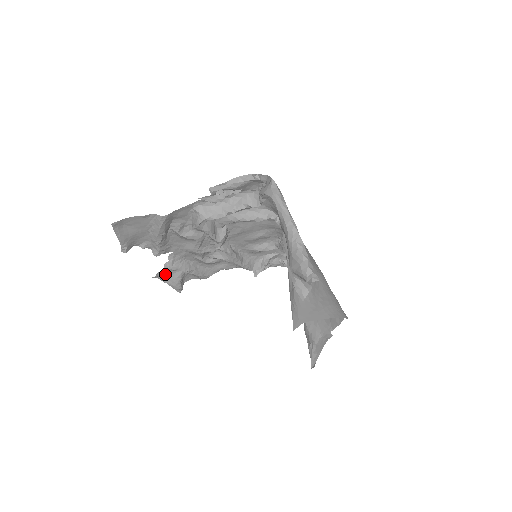
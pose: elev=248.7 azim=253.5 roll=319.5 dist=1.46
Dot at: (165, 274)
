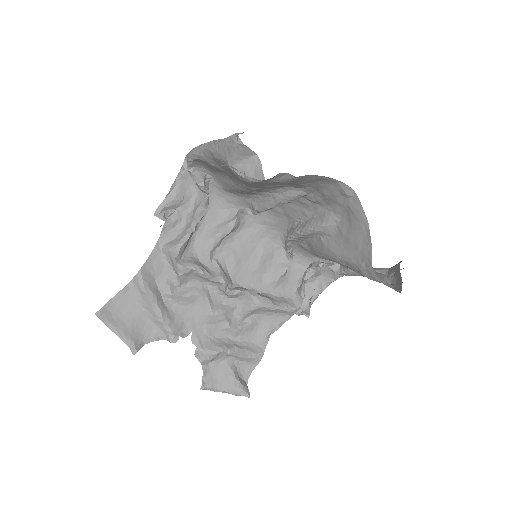
Dot at: (213, 378)
